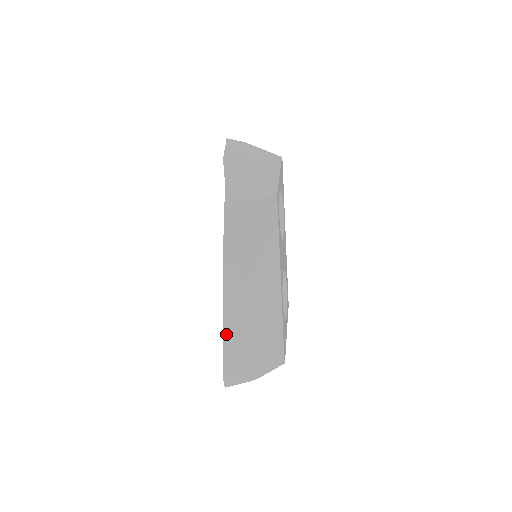
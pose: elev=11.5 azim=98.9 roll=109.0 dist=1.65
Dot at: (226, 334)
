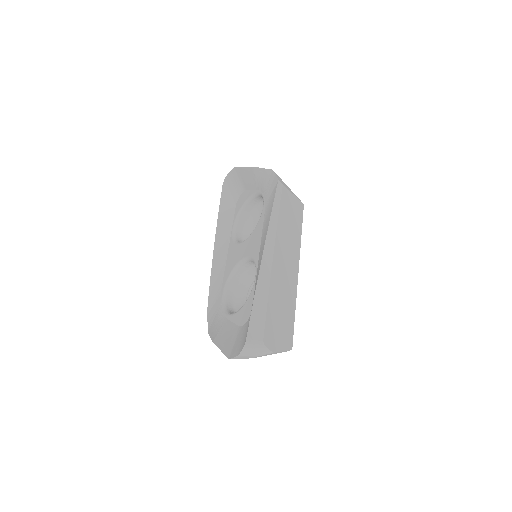
Dot at: (259, 289)
